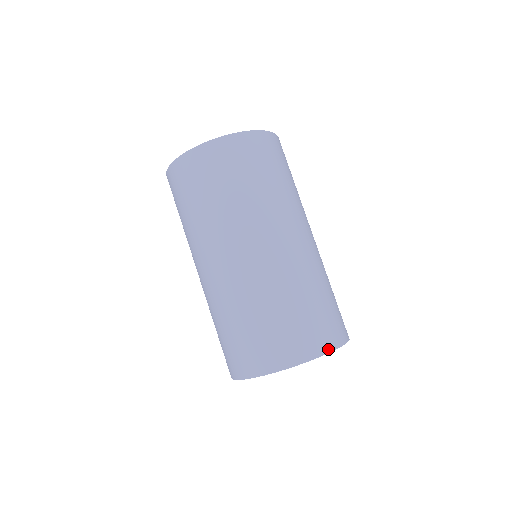
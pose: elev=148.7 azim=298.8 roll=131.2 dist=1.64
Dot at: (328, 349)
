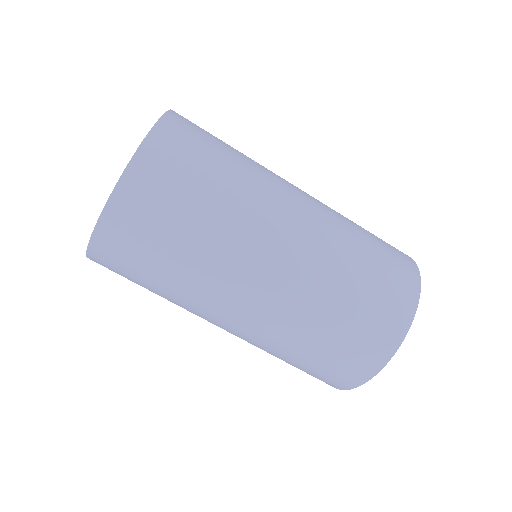
Dot at: (417, 280)
